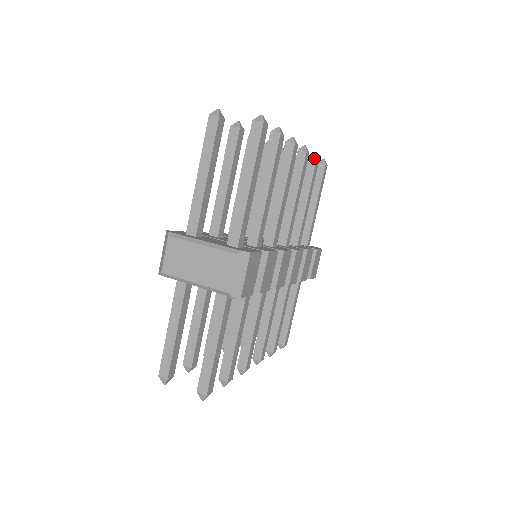
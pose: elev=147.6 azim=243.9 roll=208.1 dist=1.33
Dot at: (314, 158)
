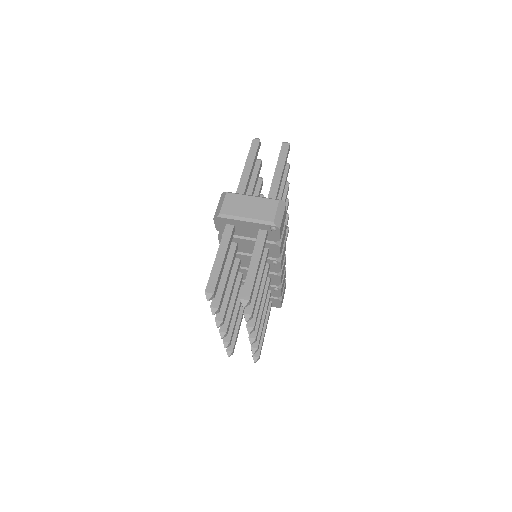
Dot at: (287, 214)
